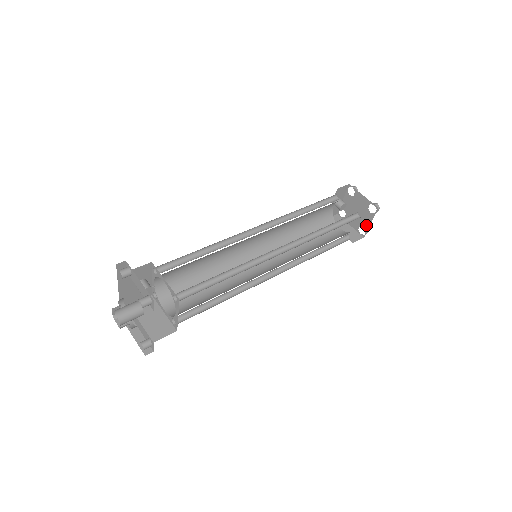
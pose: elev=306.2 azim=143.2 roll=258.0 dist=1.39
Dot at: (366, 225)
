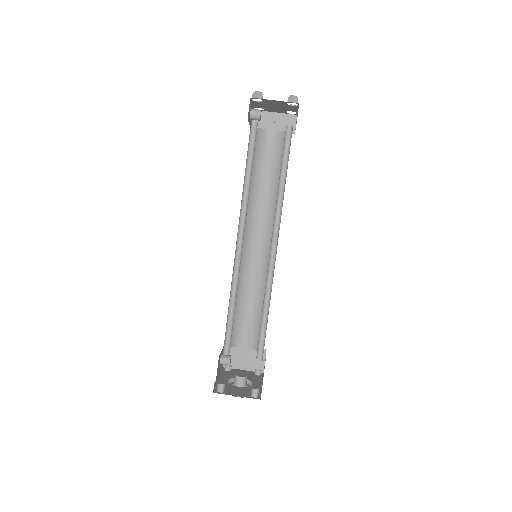
Dot at: (293, 111)
